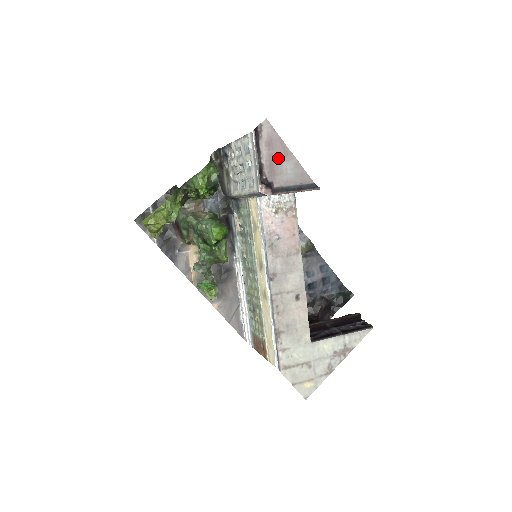
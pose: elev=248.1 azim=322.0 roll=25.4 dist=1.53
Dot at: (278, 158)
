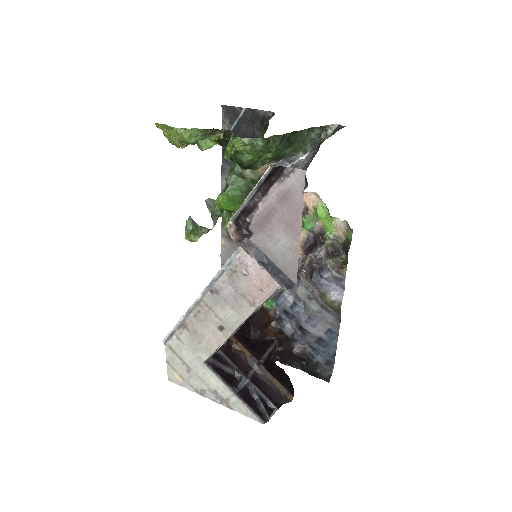
Dot at: (280, 221)
